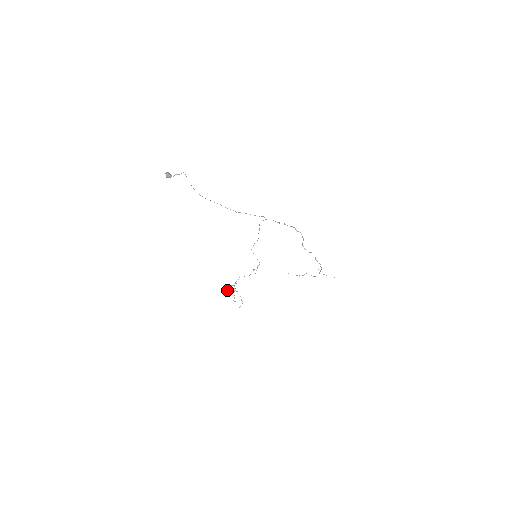
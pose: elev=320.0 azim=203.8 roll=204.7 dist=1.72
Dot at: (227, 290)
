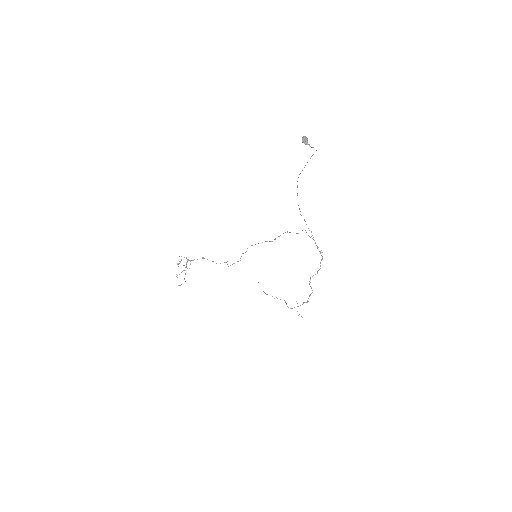
Dot at: occluded
